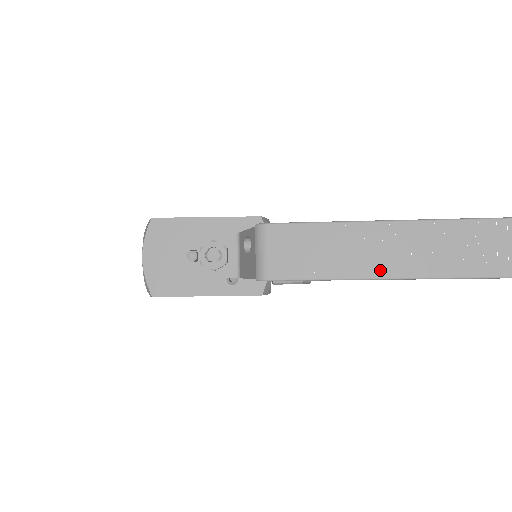
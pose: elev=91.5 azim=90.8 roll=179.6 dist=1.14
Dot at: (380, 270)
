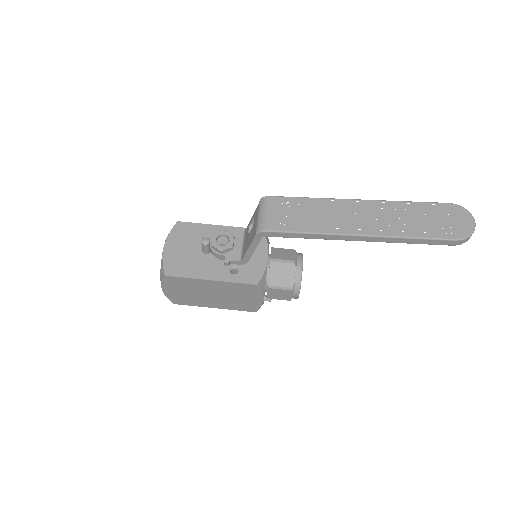
Dot at: (352, 229)
